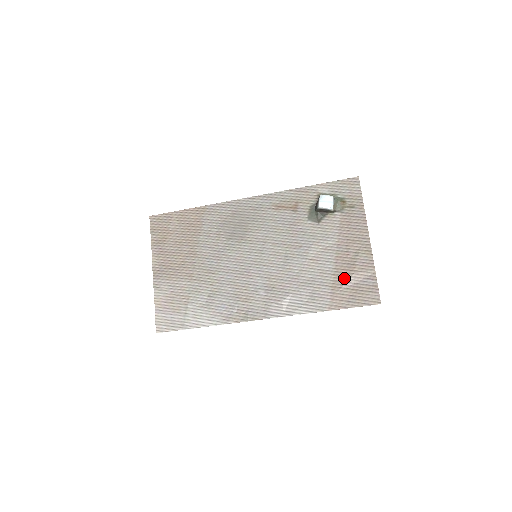
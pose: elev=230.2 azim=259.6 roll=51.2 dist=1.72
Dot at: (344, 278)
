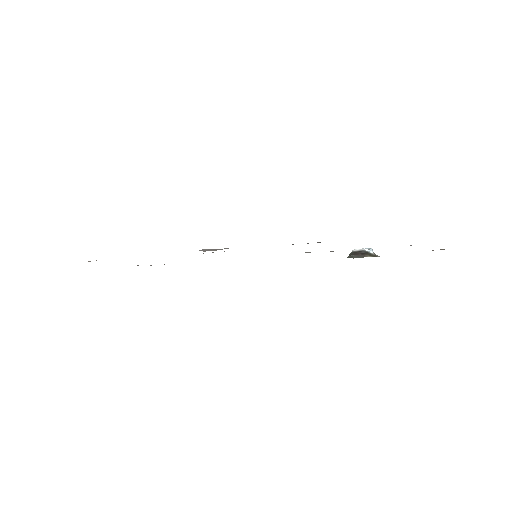
Dot at: occluded
